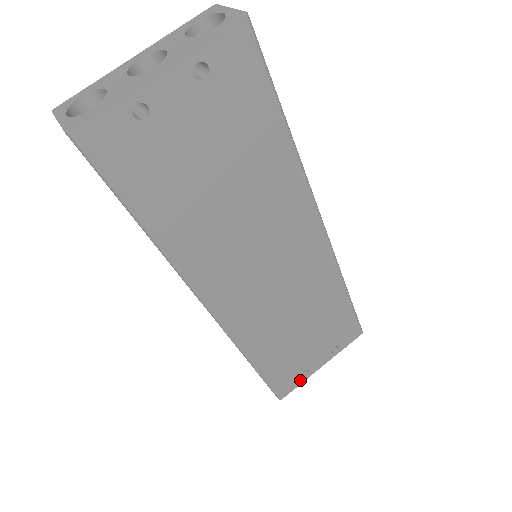
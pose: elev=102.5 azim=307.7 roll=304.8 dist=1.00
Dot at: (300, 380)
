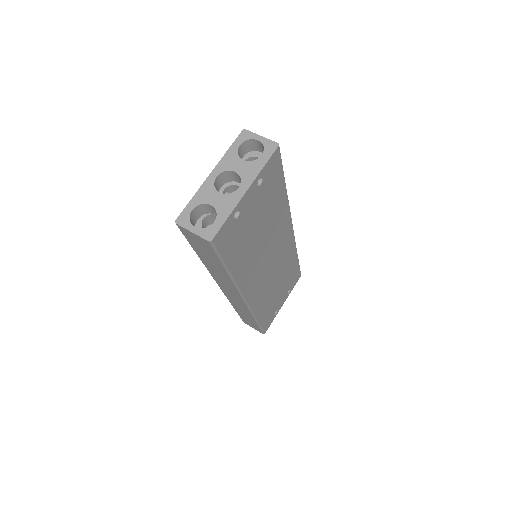
Dot at: occluded
